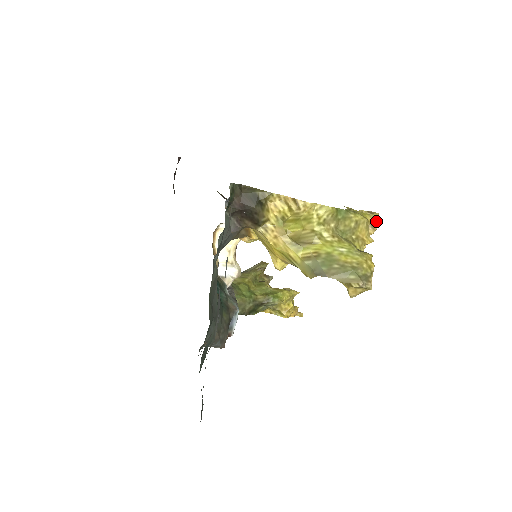
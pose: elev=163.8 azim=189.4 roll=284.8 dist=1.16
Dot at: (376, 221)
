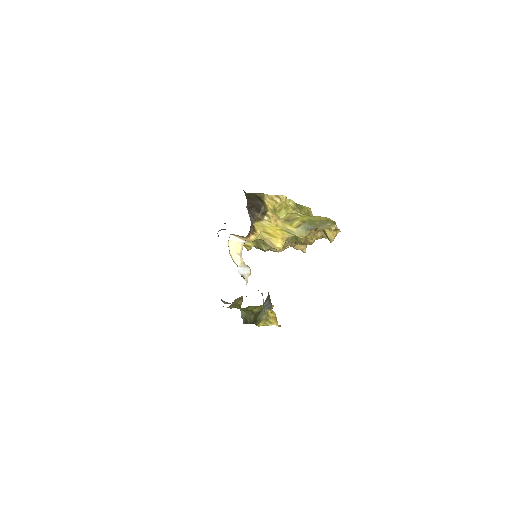
Dot at: occluded
